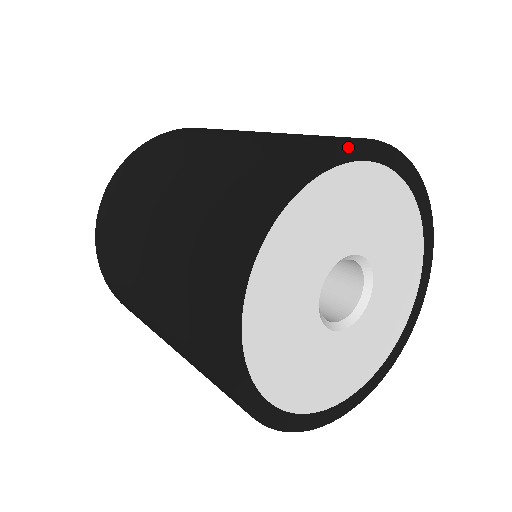
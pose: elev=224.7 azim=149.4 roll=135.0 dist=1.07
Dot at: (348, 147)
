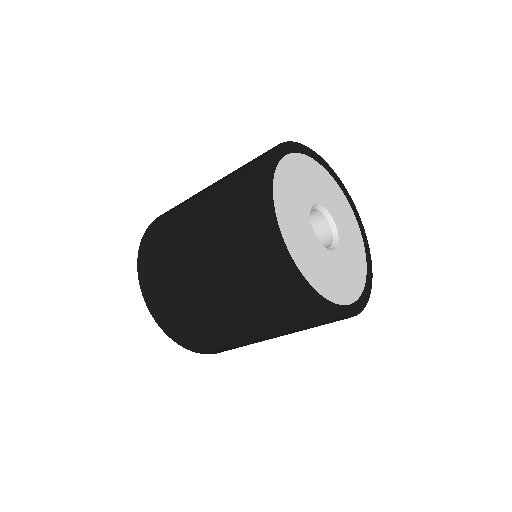
Dot at: (288, 145)
